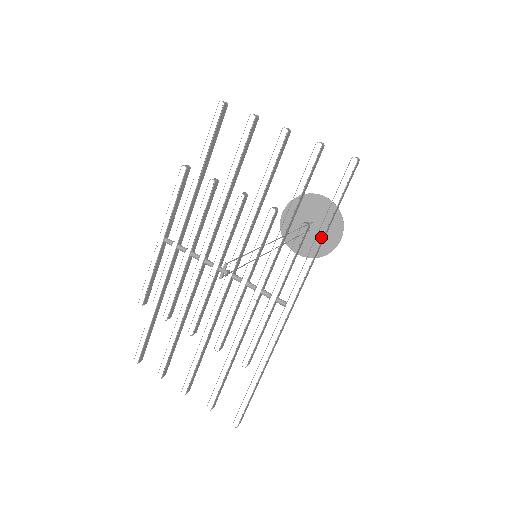
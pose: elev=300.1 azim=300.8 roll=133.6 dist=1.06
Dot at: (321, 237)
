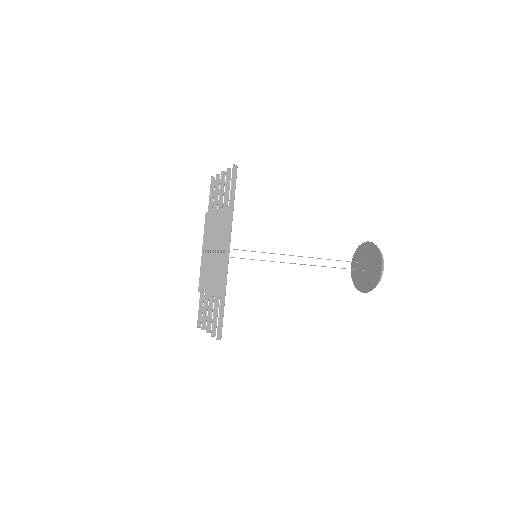
Dot at: (372, 272)
